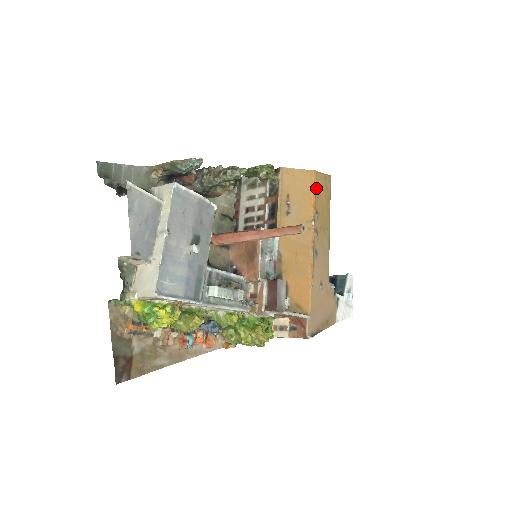
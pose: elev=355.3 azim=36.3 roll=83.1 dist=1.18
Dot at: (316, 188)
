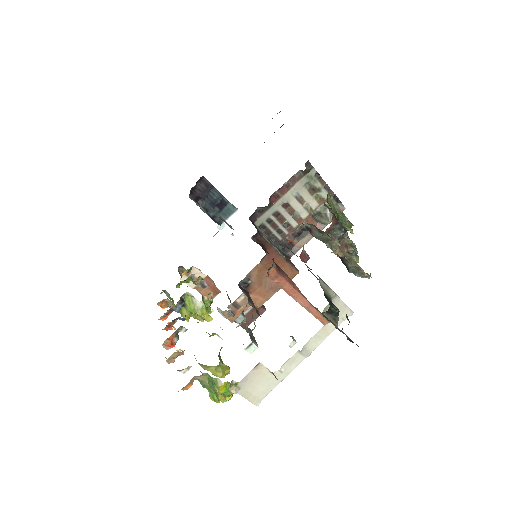
Dot at: occluded
